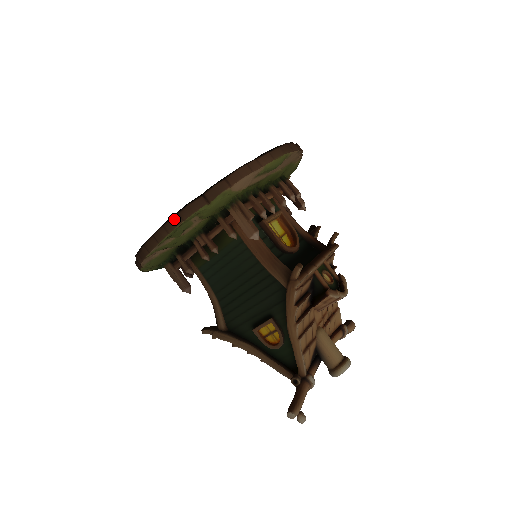
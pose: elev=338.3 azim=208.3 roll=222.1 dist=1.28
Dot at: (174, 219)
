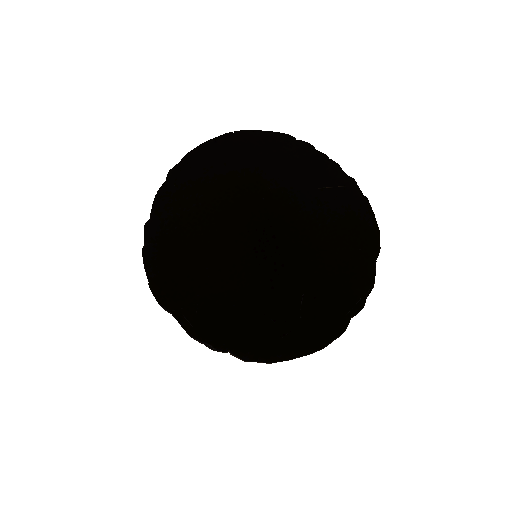
Dot at: occluded
